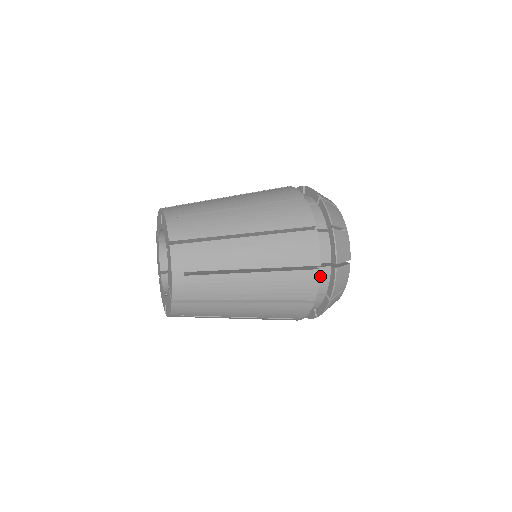
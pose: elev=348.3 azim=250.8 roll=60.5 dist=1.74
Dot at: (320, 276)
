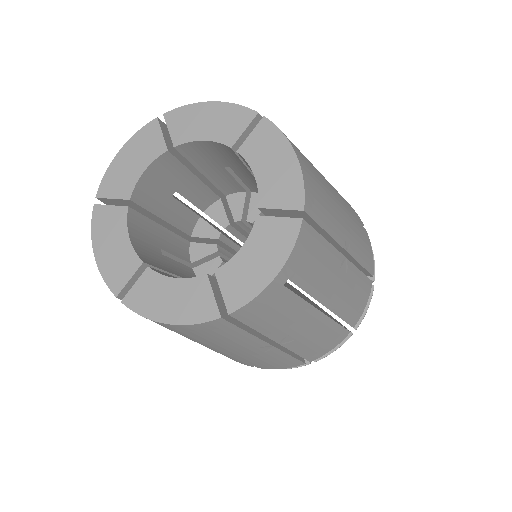
Dot at: occluded
